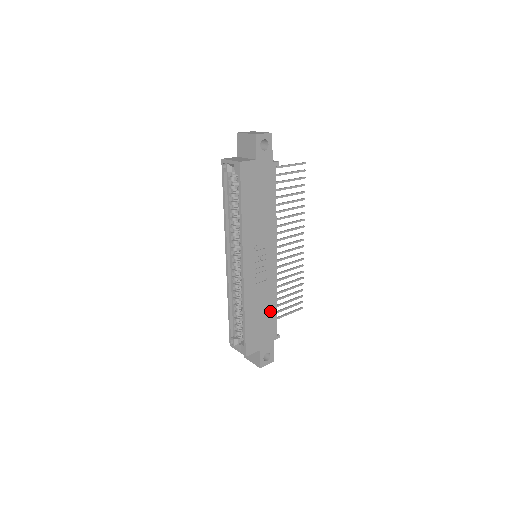
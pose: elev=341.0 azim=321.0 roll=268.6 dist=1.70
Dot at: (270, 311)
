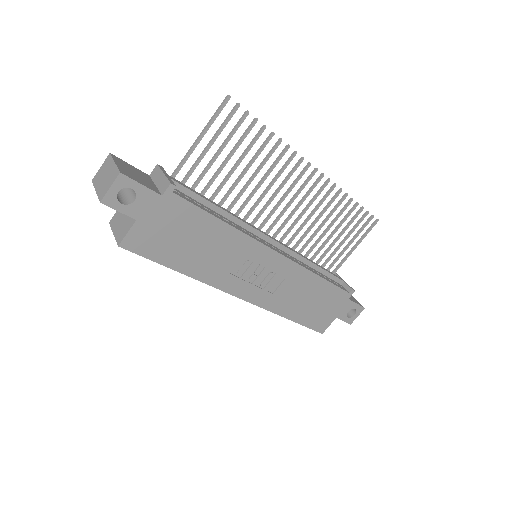
Dot at: (319, 289)
